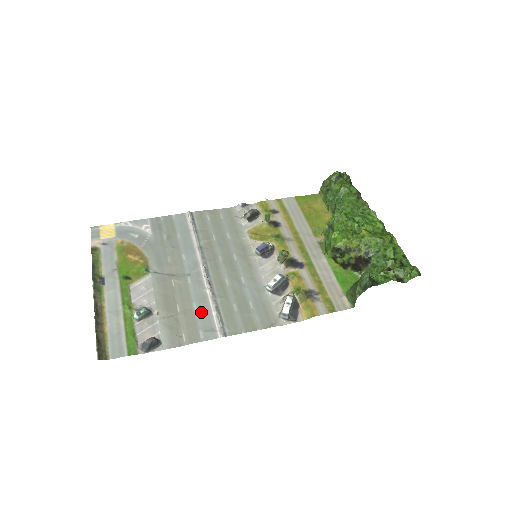
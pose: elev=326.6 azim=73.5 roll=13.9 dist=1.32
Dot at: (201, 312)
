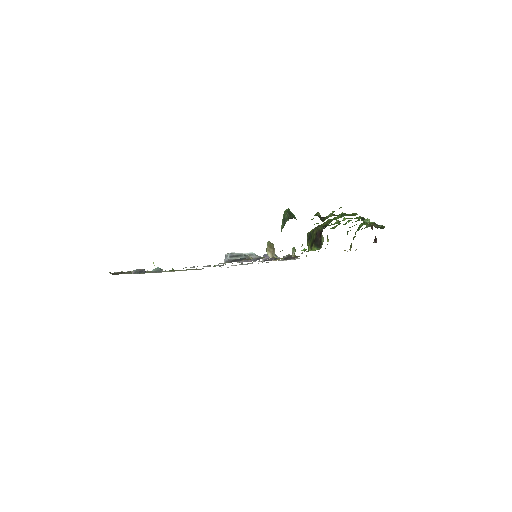
Dot at: occluded
